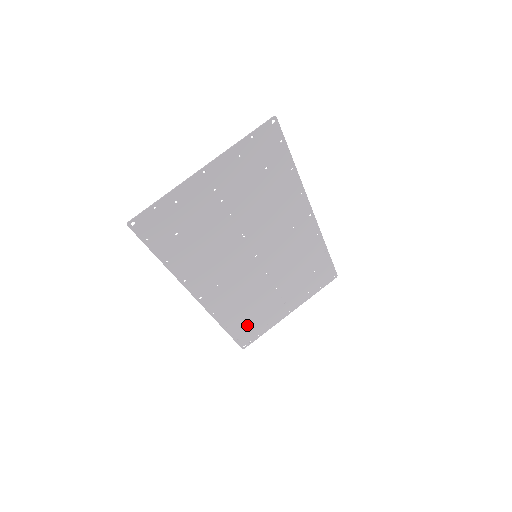
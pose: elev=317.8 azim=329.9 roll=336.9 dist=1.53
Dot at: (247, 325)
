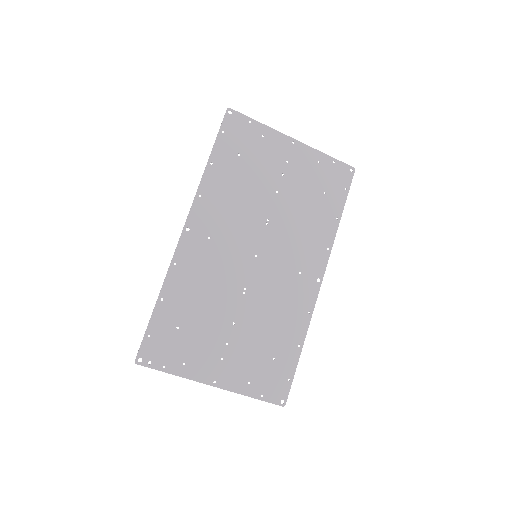
Dot at: (173, 330)
